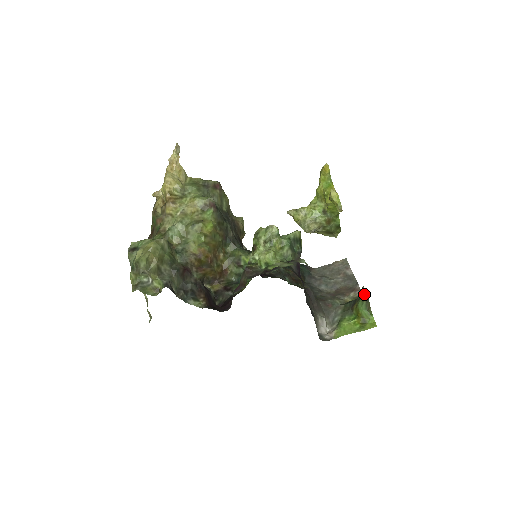
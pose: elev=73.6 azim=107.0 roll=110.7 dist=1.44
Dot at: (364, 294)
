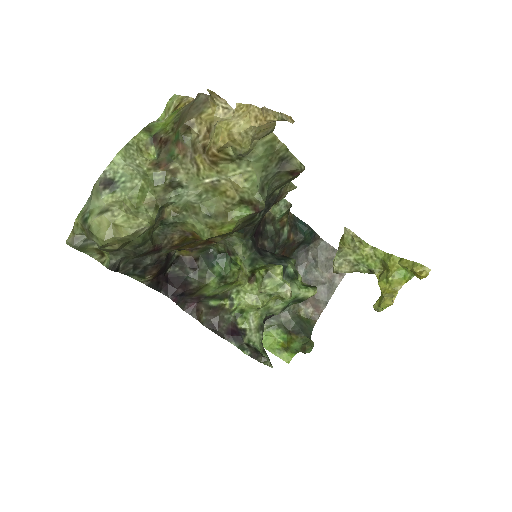
Dot at: (305, 353)
